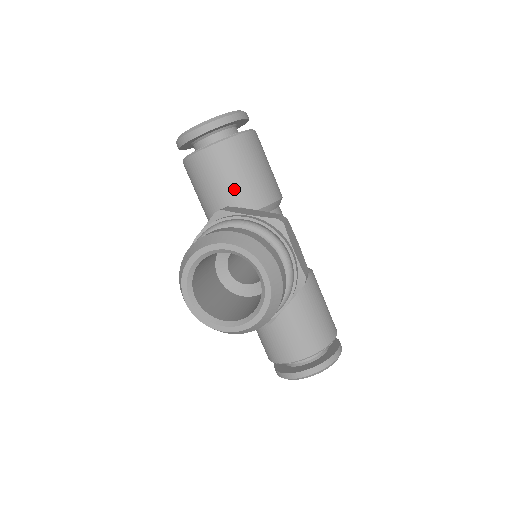
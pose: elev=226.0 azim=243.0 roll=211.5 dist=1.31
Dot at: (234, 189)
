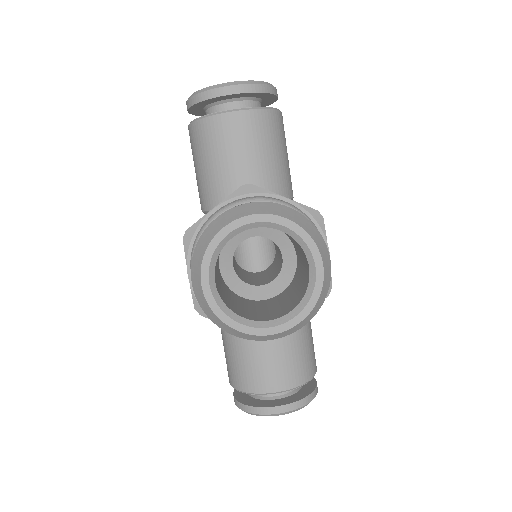
Dot at: (256, 169)
